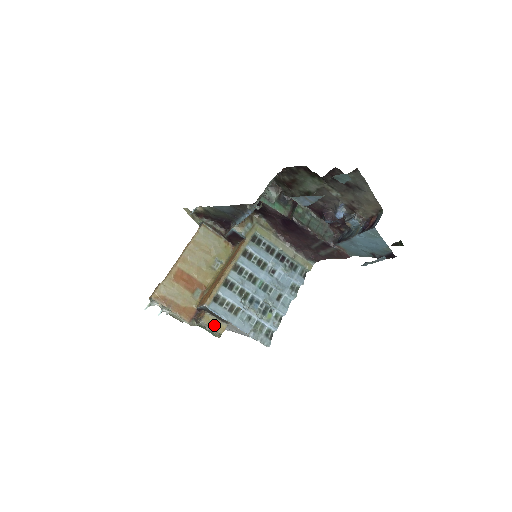
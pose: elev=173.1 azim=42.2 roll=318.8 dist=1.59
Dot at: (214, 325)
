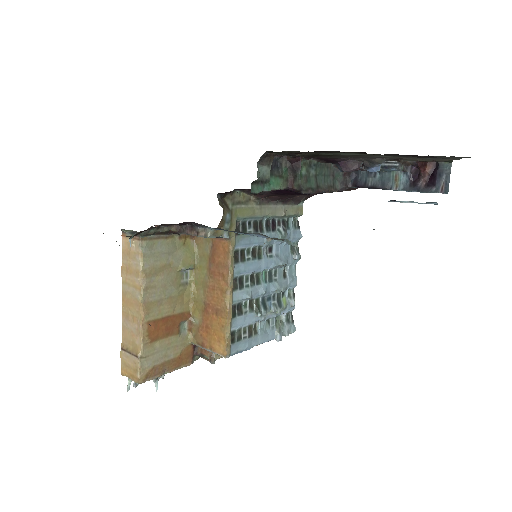
Dot at: occluded
